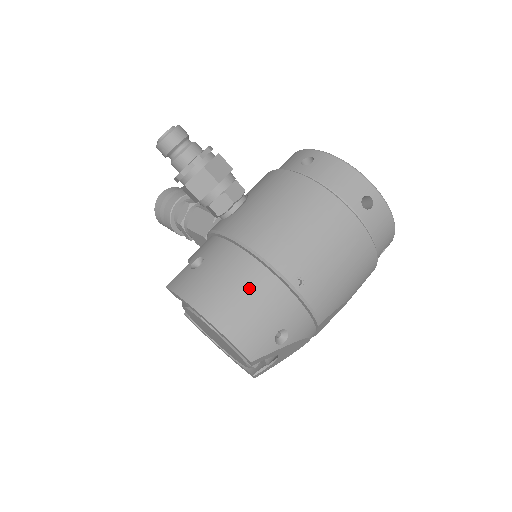
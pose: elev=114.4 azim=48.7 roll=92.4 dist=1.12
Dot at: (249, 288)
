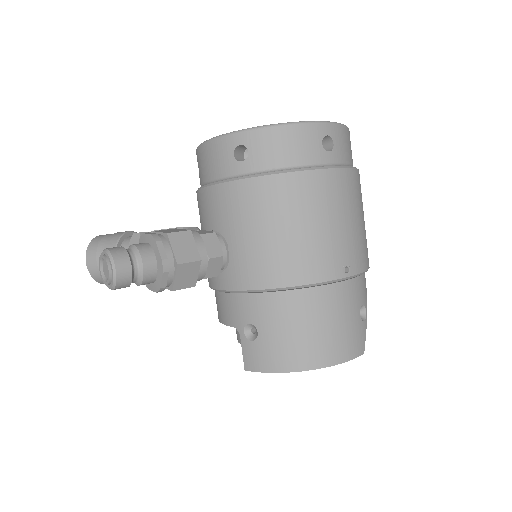
Dot at: (319, 315)
